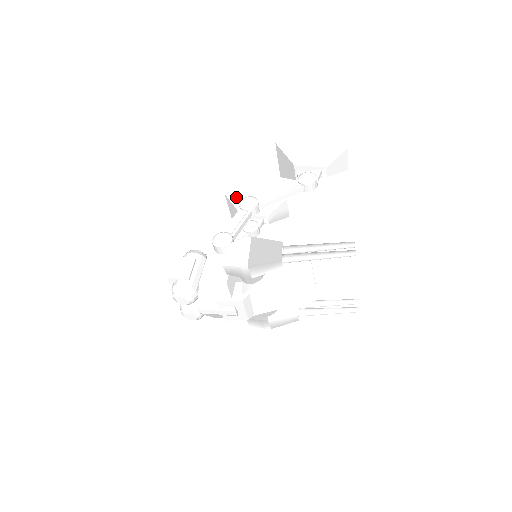
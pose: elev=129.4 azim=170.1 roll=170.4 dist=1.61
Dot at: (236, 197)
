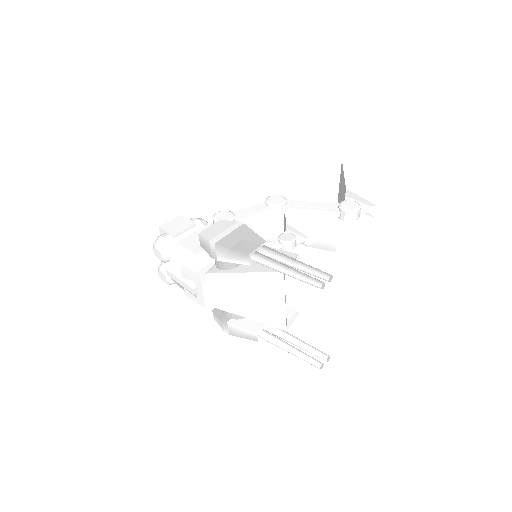
Dot at: occluded
